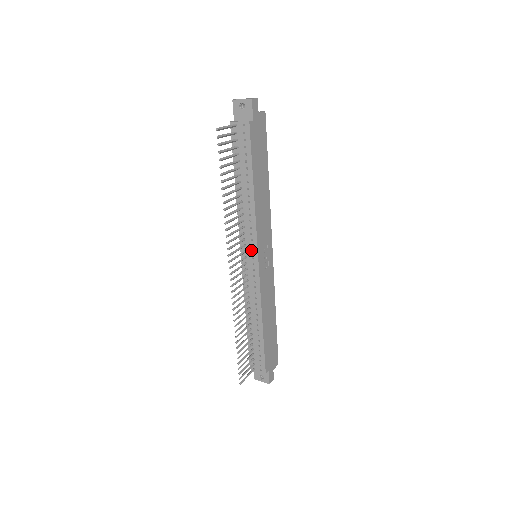
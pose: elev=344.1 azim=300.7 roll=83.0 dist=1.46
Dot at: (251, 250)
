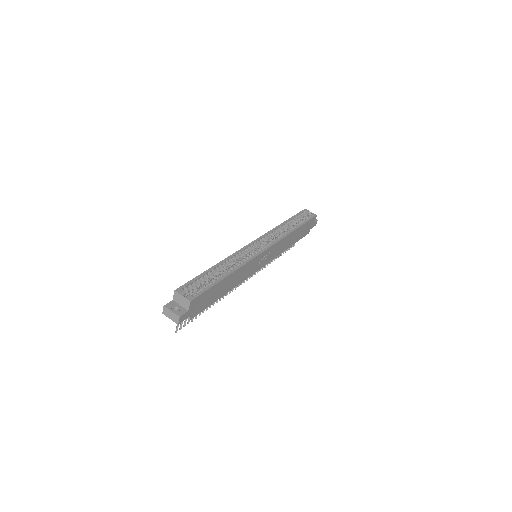
Dot at: occluded
